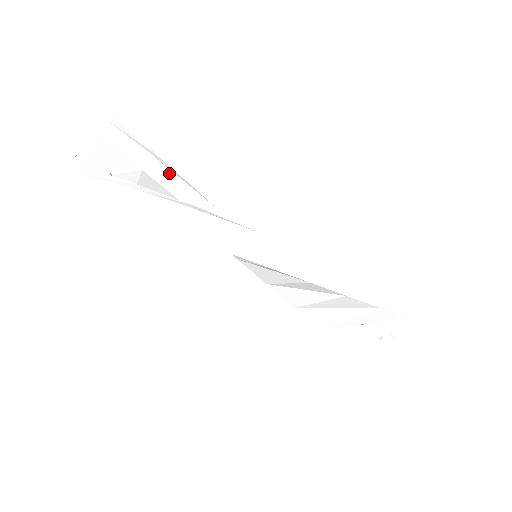
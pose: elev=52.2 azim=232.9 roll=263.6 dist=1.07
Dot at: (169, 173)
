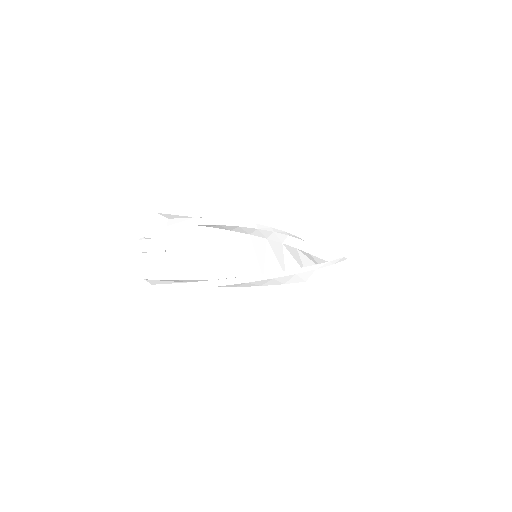
Dot at: (205, 225)
